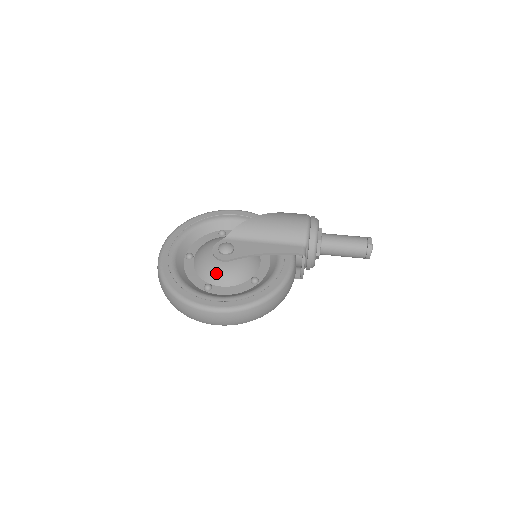
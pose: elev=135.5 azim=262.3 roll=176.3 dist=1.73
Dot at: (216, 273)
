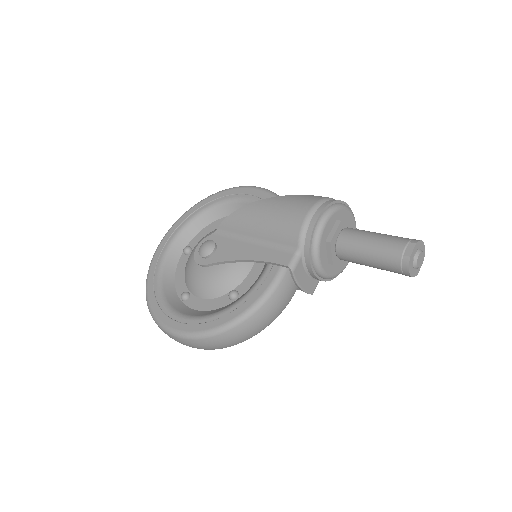
Dot at: (194, 280)
